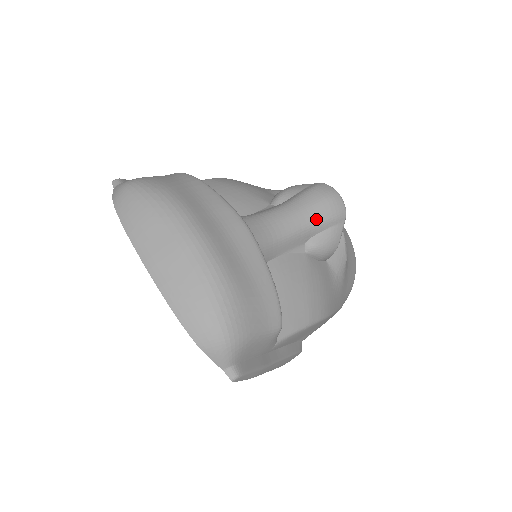
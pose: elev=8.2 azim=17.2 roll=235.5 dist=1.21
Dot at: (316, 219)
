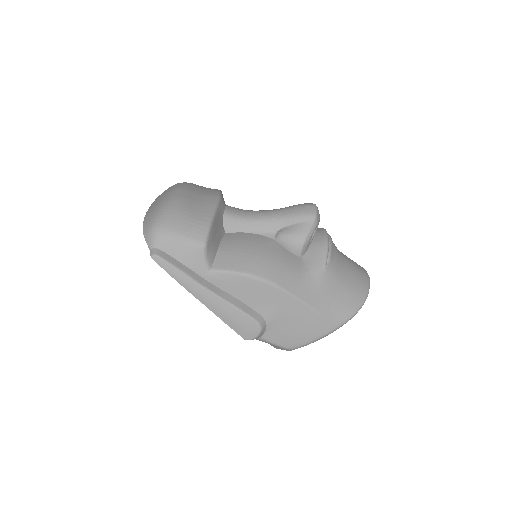
Dot at: (286, 215)
